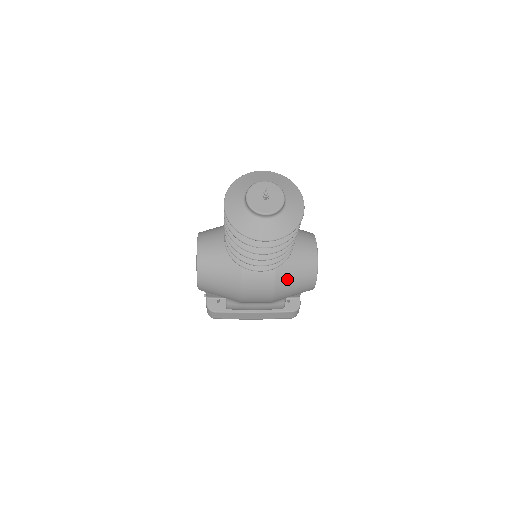
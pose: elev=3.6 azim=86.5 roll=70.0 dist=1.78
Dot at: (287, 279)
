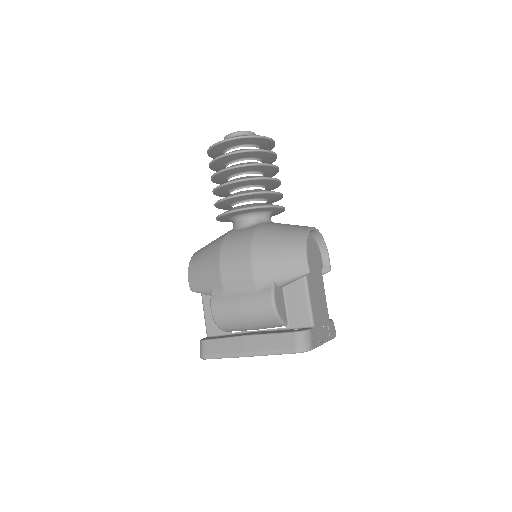
Dot at: (268, 237)
